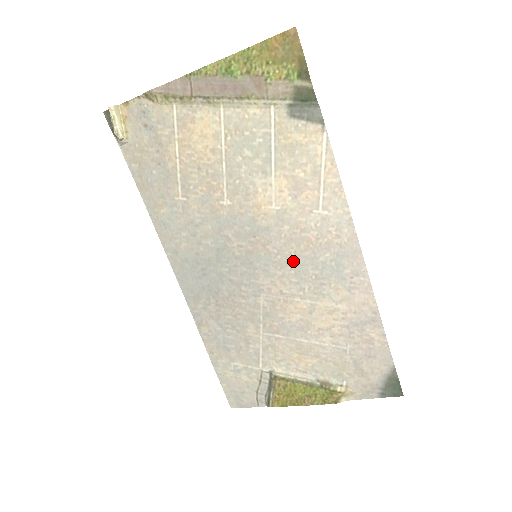
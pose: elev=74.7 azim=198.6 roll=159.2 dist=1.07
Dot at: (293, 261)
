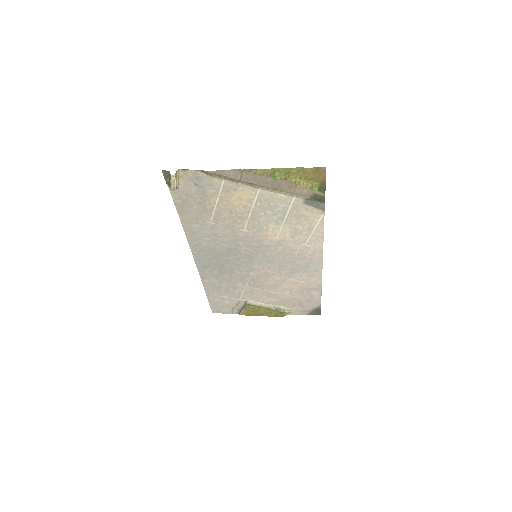
Dot at: (280, 261)
